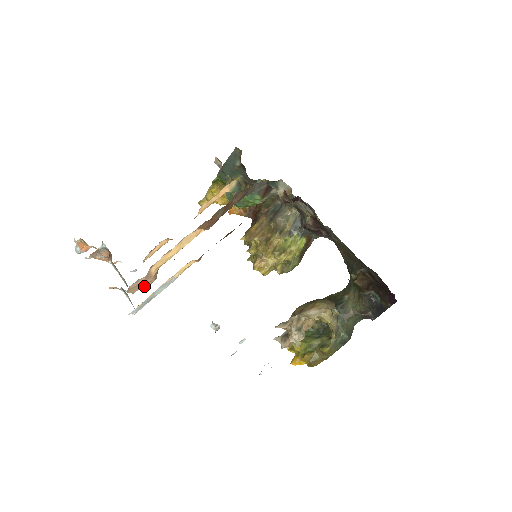
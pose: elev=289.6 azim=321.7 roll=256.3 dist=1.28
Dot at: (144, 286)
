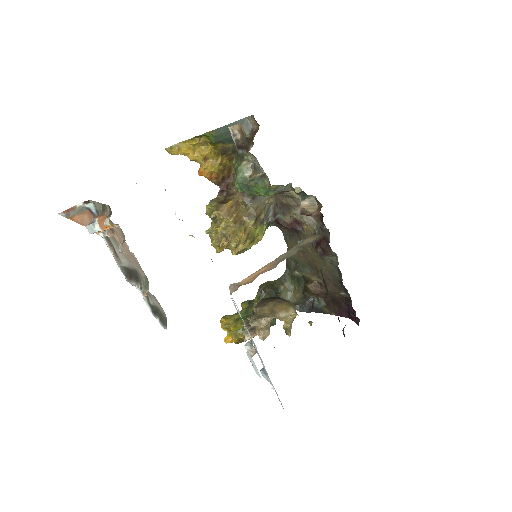
Dot at: occluded
